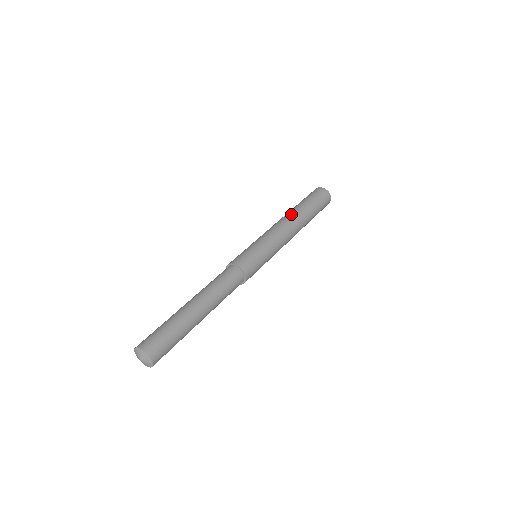
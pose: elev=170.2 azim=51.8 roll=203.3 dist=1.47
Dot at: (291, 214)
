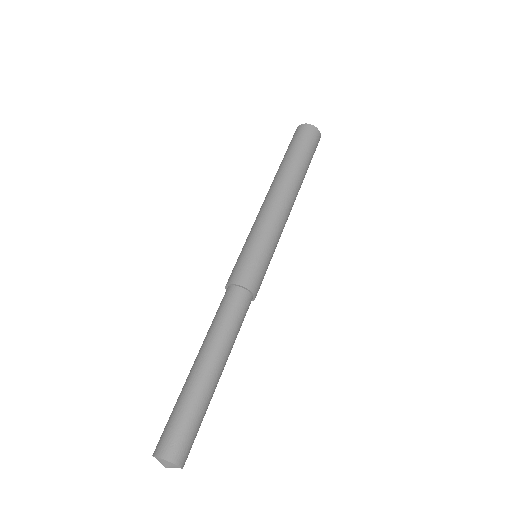
Dot at: occluded
